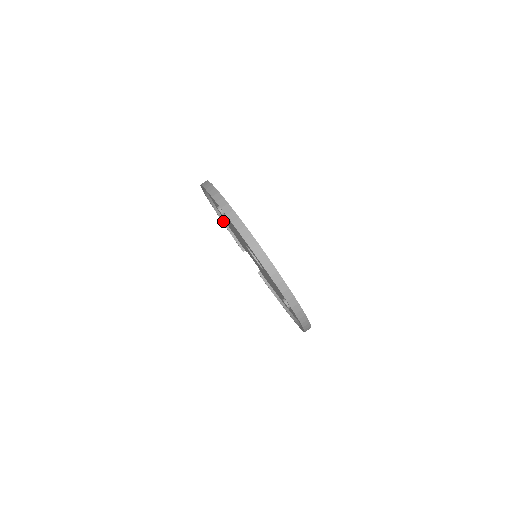
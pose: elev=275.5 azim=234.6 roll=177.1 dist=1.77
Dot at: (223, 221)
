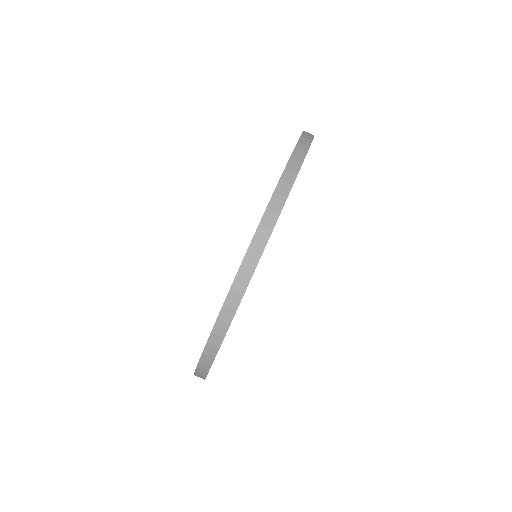
Dot at: occluded
